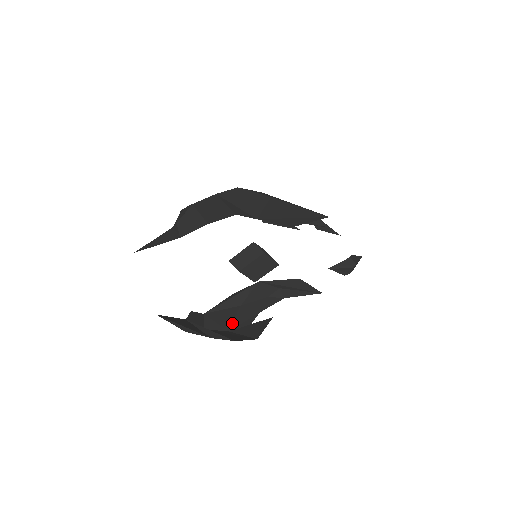
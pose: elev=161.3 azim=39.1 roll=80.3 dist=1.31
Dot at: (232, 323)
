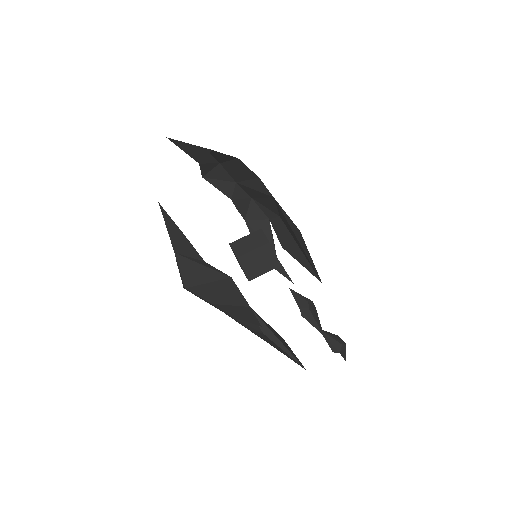
Dot at: (215, 306)
